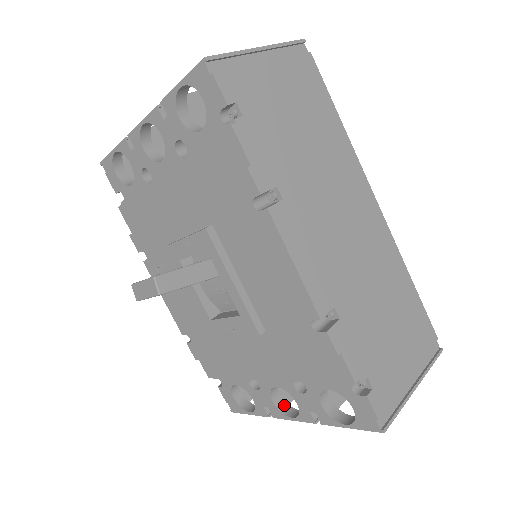
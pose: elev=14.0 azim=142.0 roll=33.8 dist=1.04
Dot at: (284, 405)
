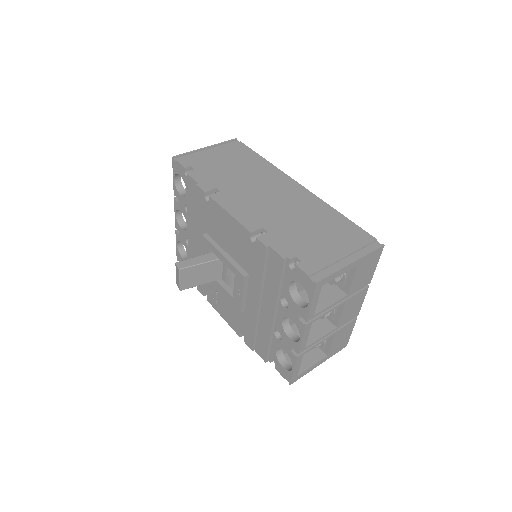
Dot at: (299, 338)
